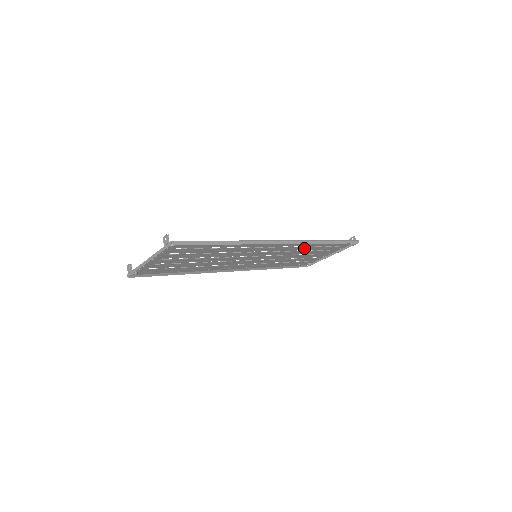
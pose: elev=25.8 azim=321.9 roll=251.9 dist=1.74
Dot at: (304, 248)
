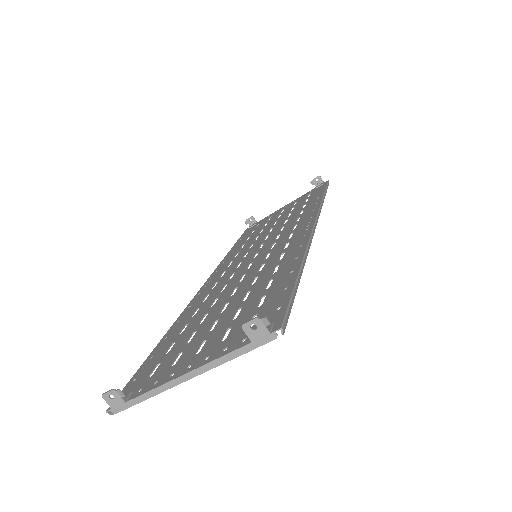
Dot at: (294, 216)
